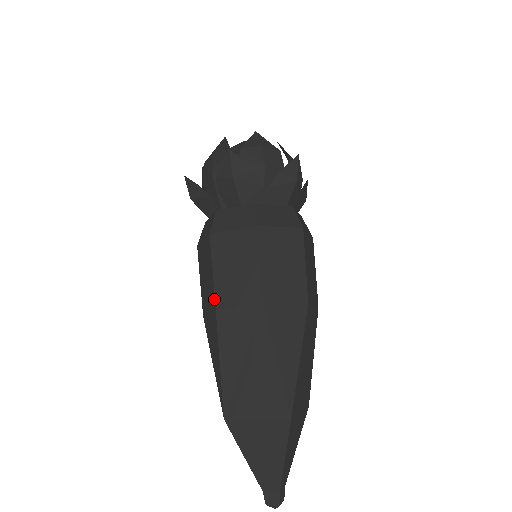
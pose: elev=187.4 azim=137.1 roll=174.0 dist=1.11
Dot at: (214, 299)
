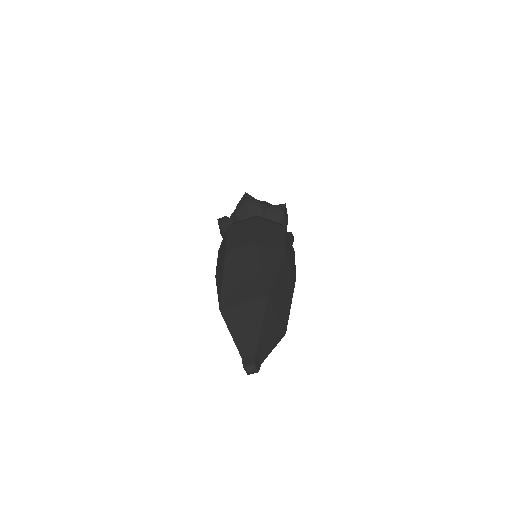
Dot at: (225, 248)
